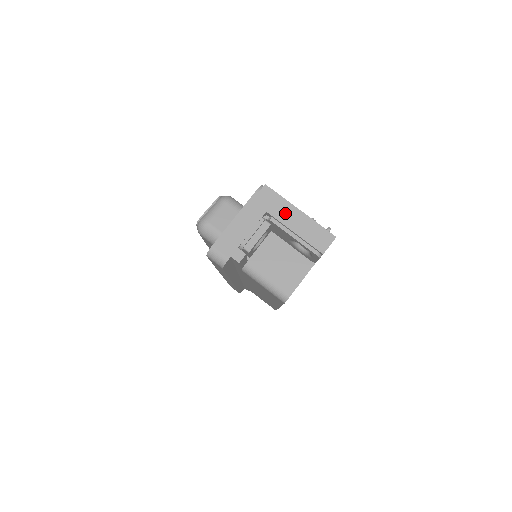
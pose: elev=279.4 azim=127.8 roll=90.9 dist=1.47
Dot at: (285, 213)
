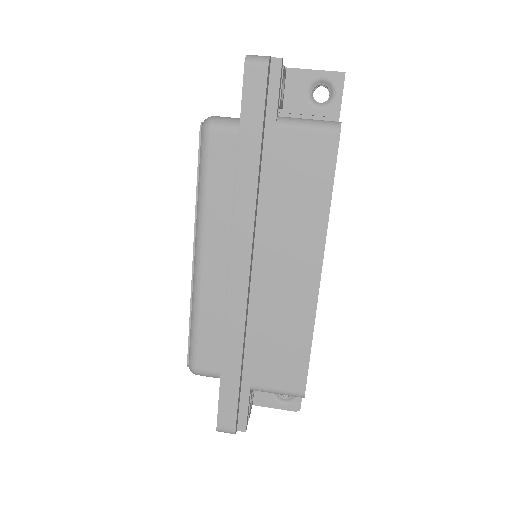
Dot at: occluded
